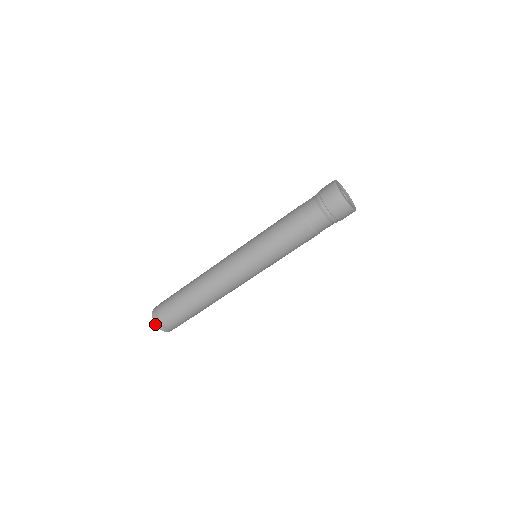
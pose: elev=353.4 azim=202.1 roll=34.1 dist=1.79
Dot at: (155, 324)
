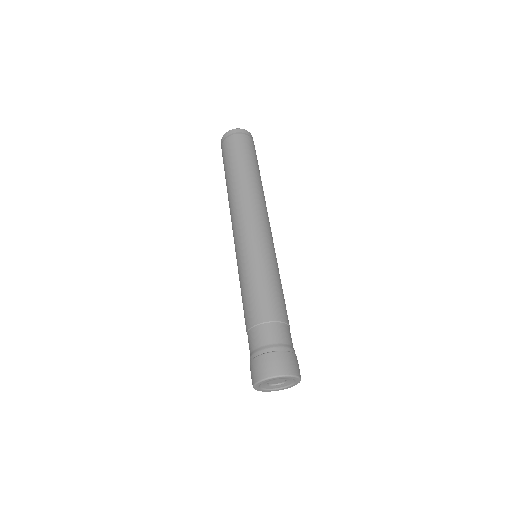
Dot at: occluded
